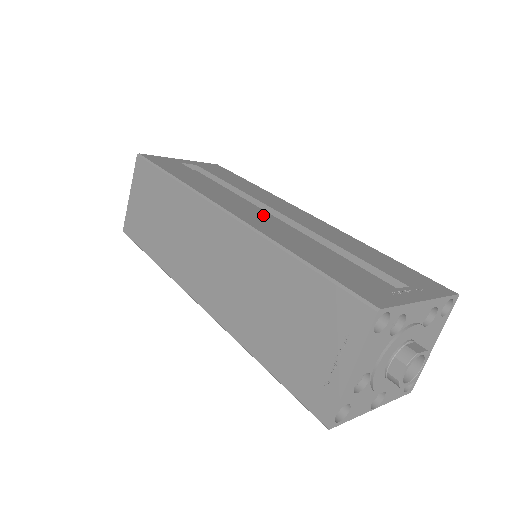
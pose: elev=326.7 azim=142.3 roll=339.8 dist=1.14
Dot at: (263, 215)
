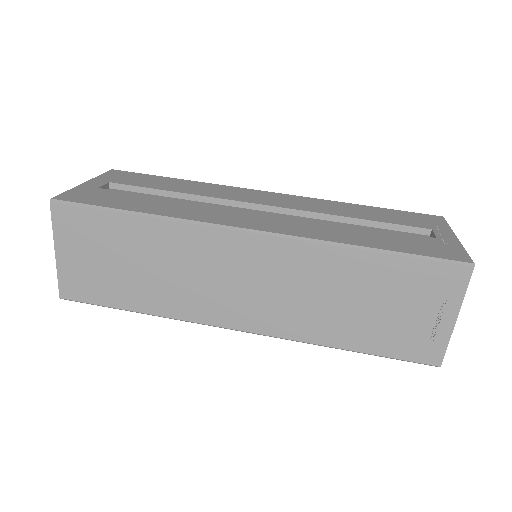
Dot at: (273, 217)
